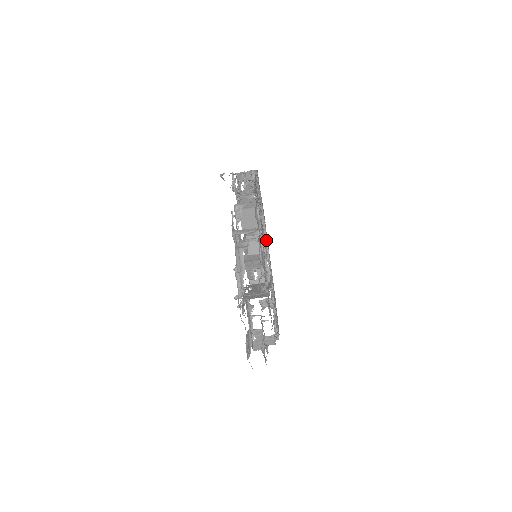
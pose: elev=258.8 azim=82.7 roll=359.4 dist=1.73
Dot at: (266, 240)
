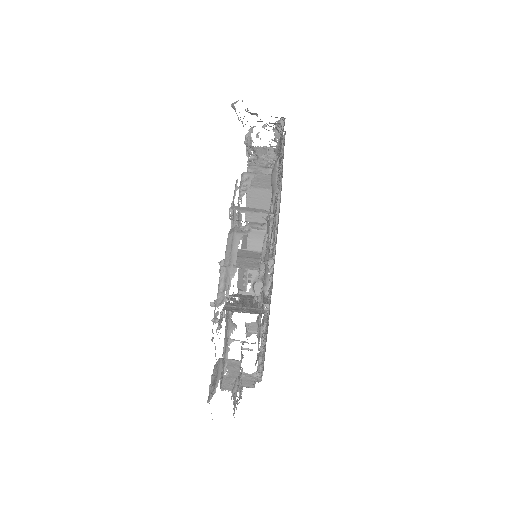
Dot at: occluded
